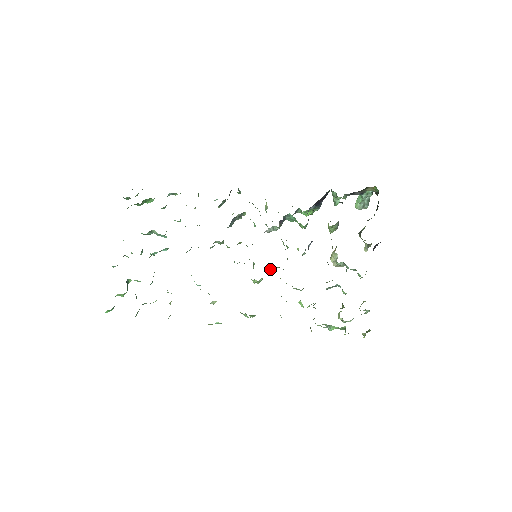
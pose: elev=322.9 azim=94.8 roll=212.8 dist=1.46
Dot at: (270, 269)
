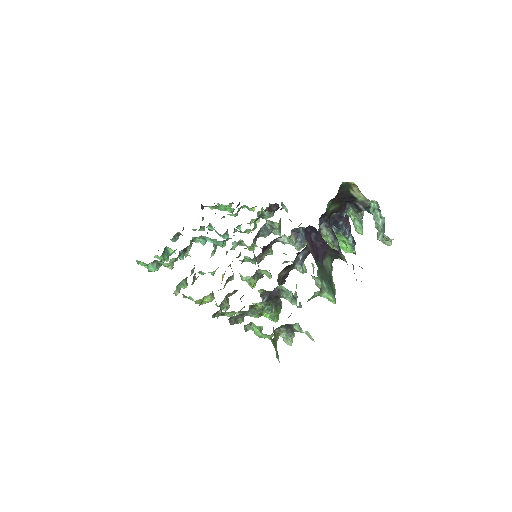
Dot at: (260, 271)
